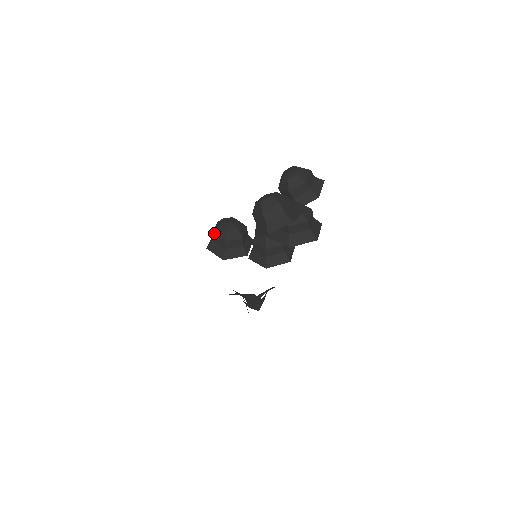
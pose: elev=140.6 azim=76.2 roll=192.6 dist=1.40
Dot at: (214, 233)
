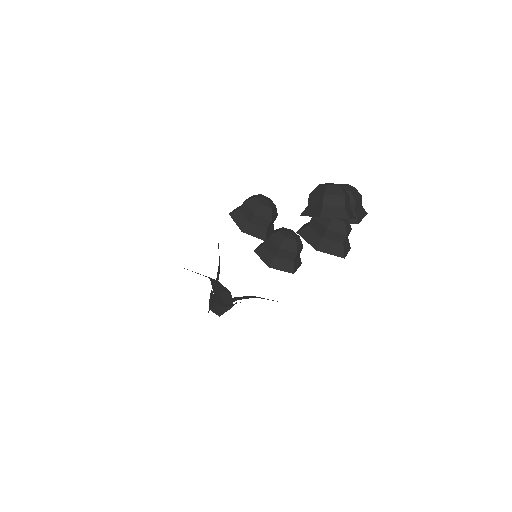
Dot at: (247, 202)
